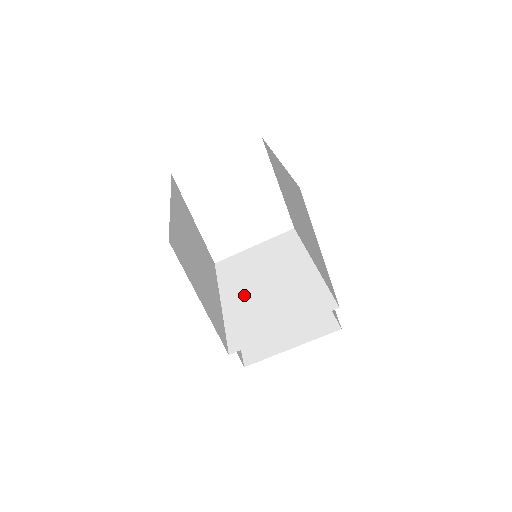
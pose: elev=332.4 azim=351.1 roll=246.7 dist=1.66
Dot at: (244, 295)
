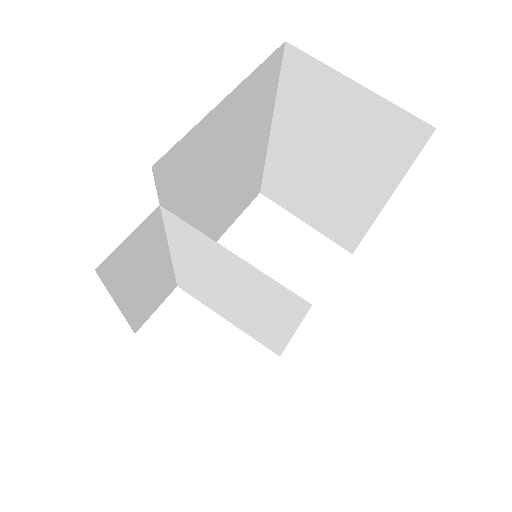
Dot at: (199, 257)
